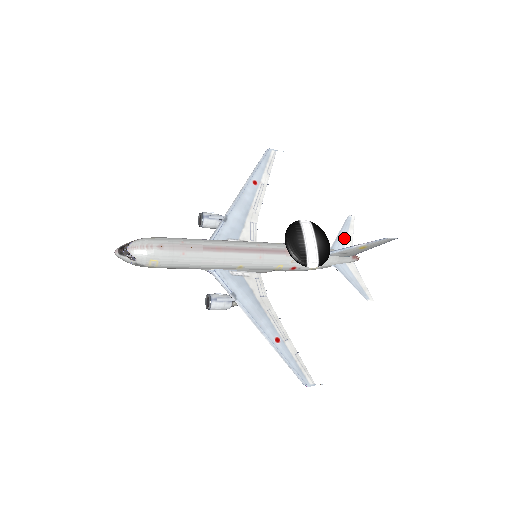
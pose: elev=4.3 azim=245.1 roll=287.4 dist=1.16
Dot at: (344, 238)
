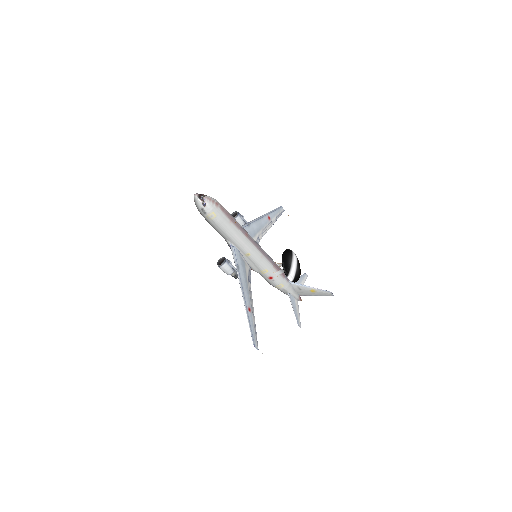
Dot at: (299, 283)
